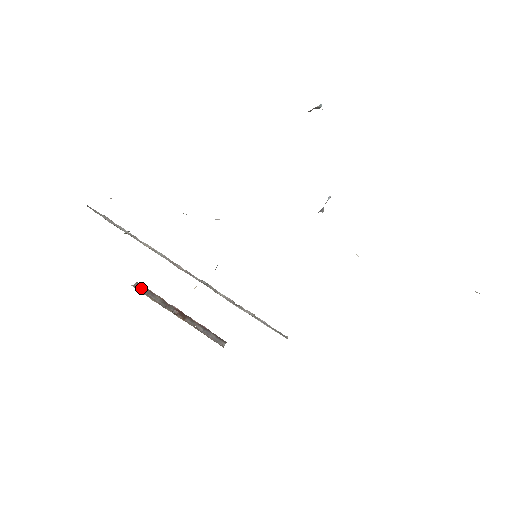
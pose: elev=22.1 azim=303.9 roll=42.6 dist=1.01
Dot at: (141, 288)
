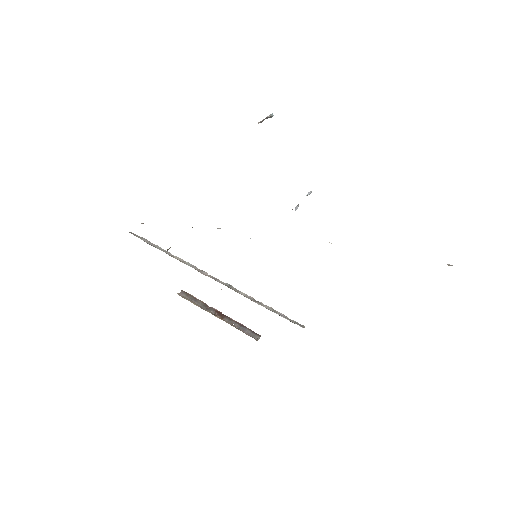
Dot at: (185, 295)
